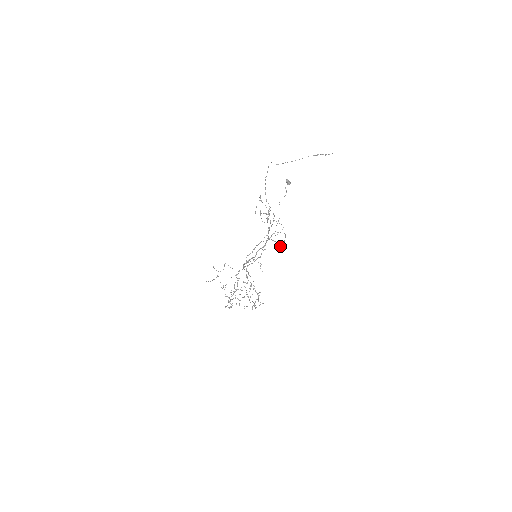
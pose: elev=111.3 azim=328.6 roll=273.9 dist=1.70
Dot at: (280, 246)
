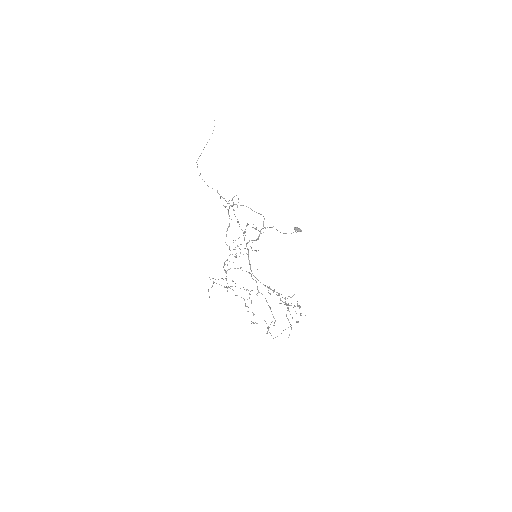
Dot at: occluded
